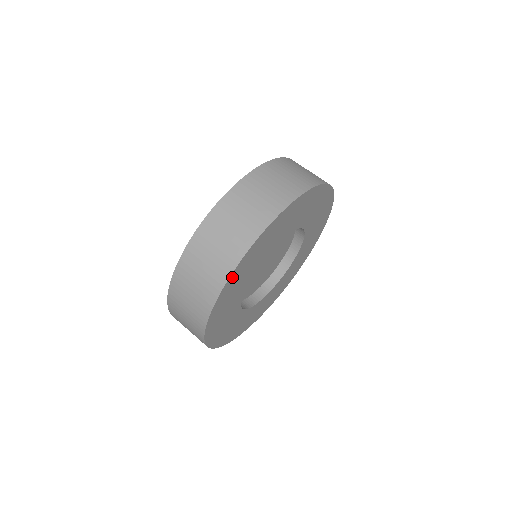
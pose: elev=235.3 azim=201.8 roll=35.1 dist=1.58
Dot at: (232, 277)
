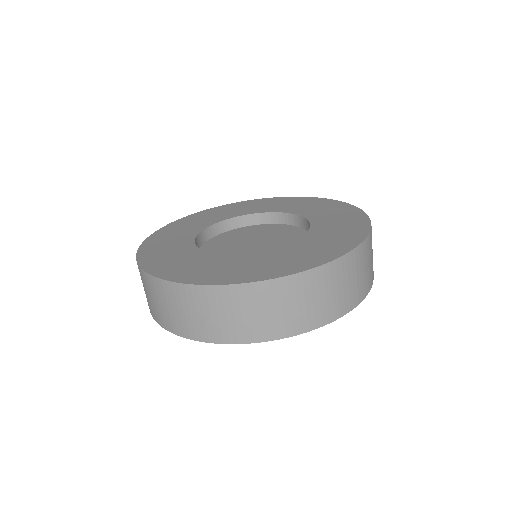
Dot at: occluded
